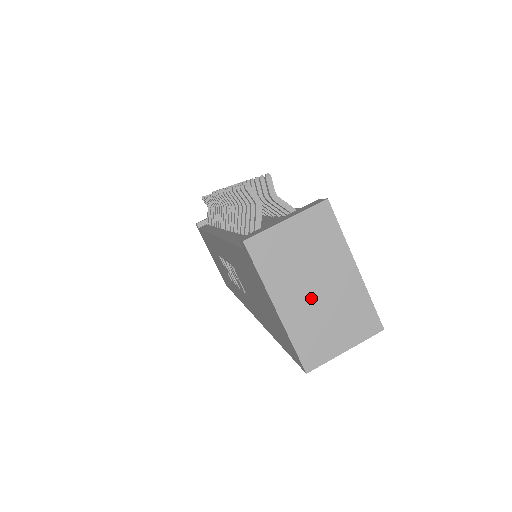
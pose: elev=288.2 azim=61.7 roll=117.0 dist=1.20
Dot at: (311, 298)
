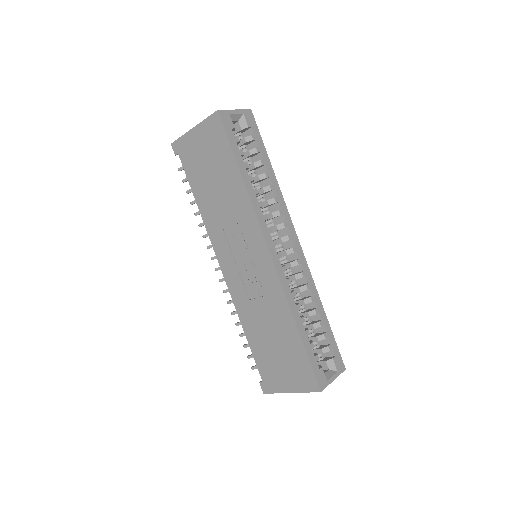
Dot at: occluded
